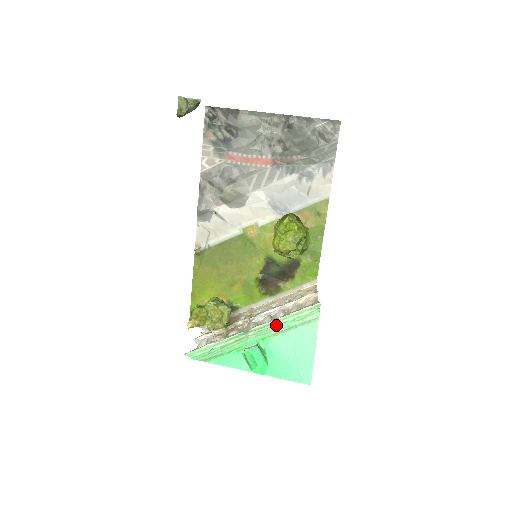
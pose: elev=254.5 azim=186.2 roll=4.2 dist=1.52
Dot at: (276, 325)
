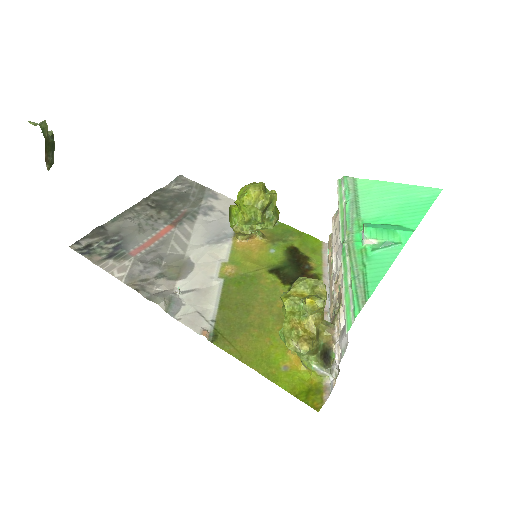
Dot at: (345, 212)
